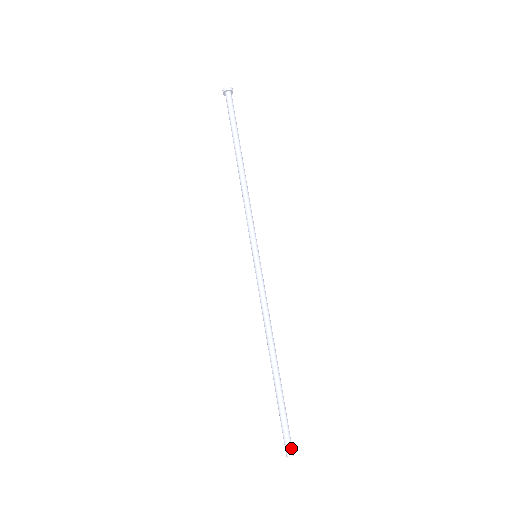
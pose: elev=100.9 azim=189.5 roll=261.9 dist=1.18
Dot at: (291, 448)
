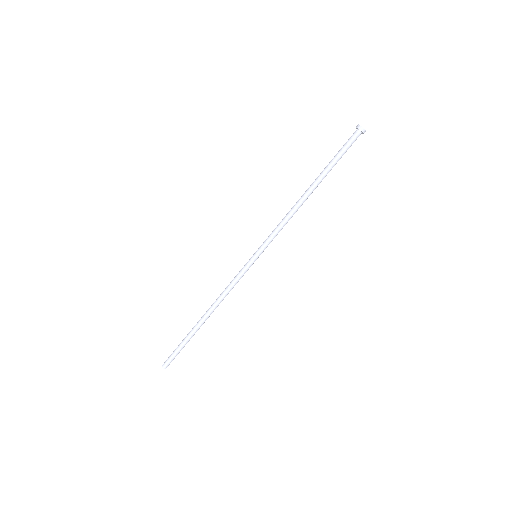
Dot at: occluded
